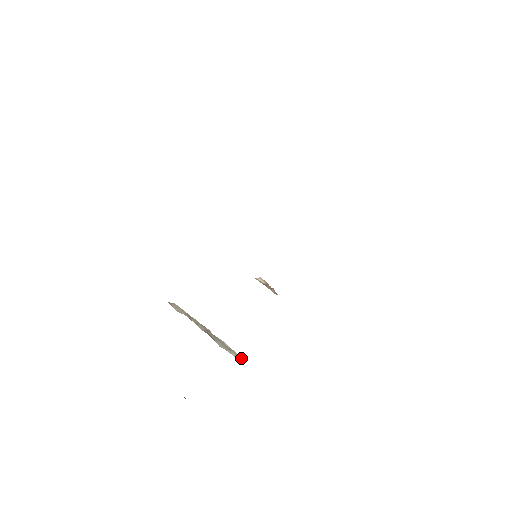
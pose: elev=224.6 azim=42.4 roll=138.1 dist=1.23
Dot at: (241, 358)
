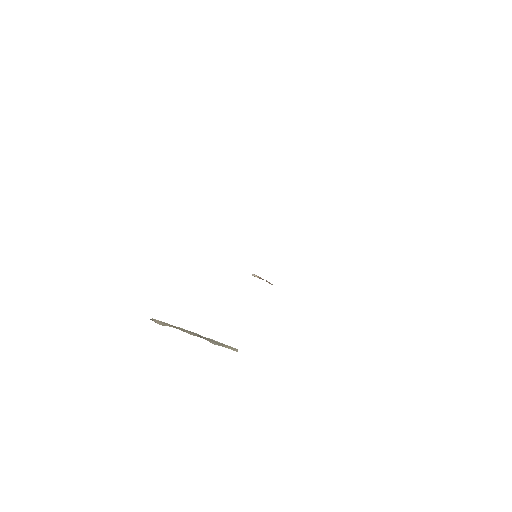
Dot at: (235, 349)
